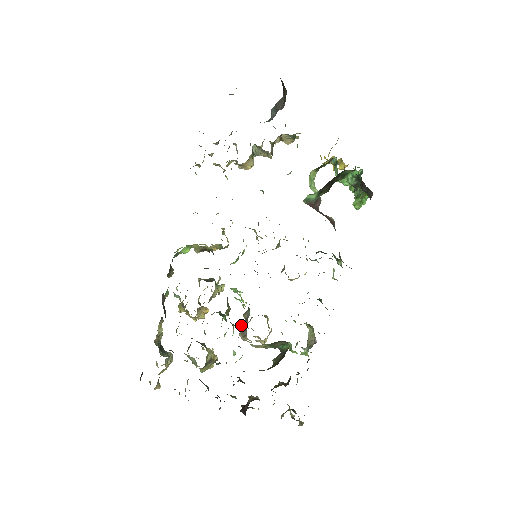
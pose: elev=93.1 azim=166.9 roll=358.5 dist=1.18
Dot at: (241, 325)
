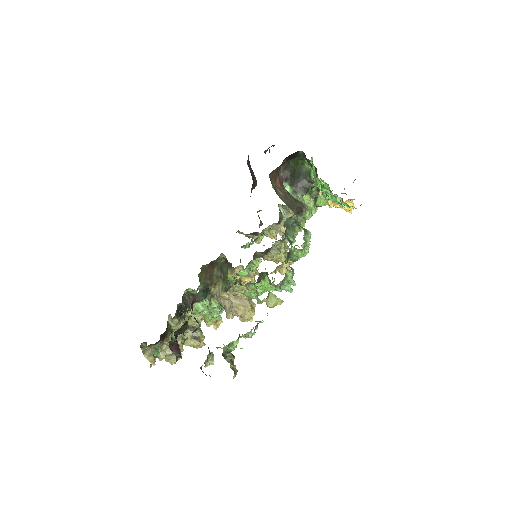
Dot at: occluded
